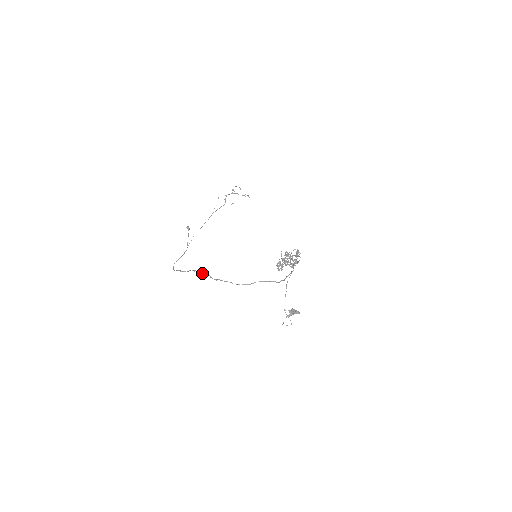
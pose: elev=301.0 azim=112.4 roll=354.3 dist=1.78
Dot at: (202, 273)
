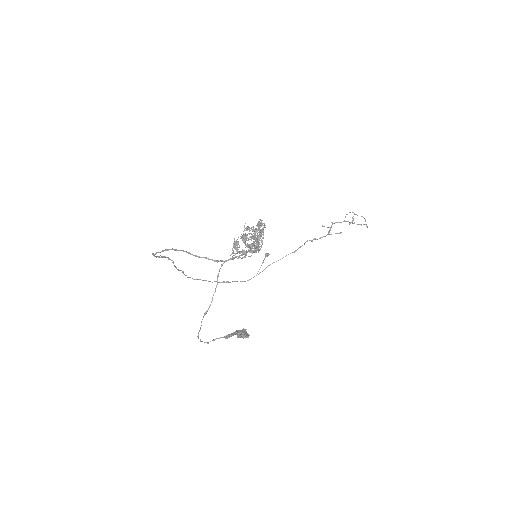
Dot at: (163, 256)
